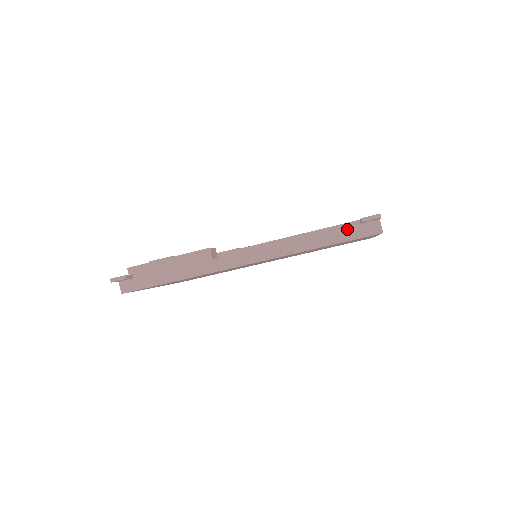
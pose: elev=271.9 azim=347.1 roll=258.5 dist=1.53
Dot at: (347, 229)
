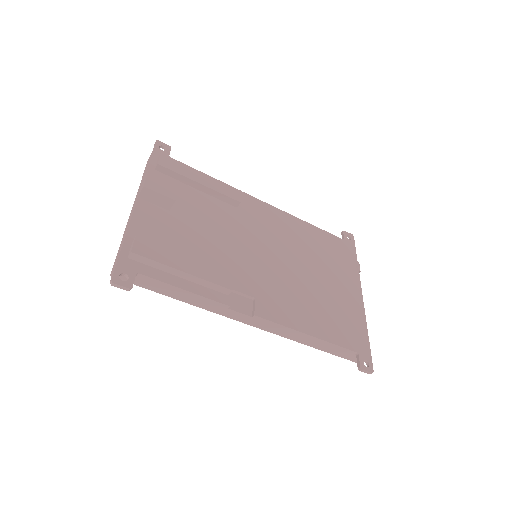
Dot at: (344, 352)
